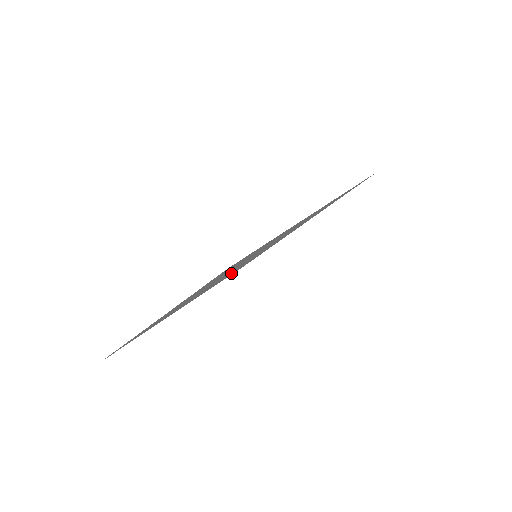
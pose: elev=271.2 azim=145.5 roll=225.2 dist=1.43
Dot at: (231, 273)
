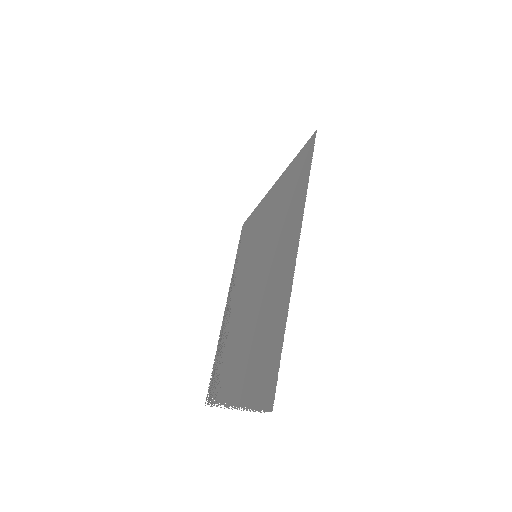
Dot at: (243, 268)
